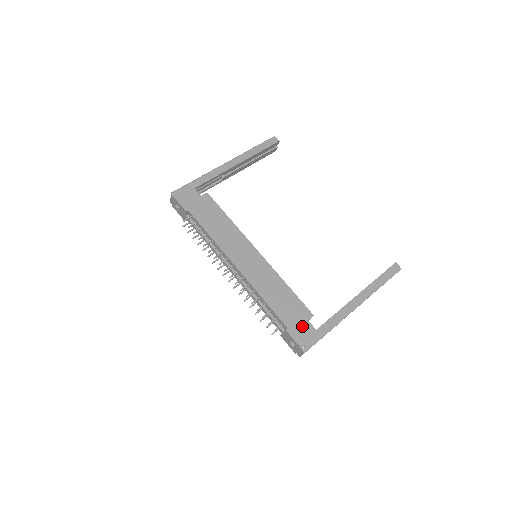
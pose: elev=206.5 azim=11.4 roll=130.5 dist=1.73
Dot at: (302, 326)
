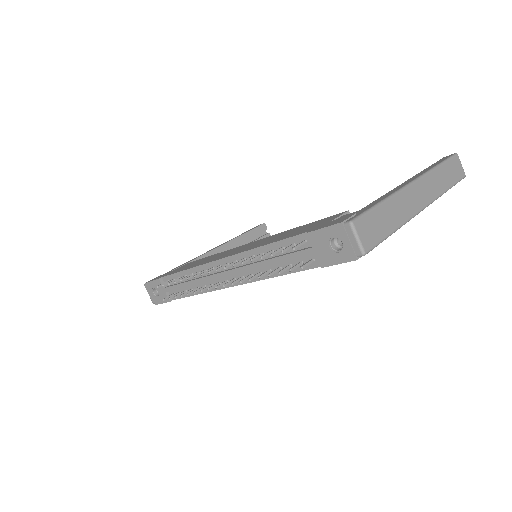
Dot at: occluded
